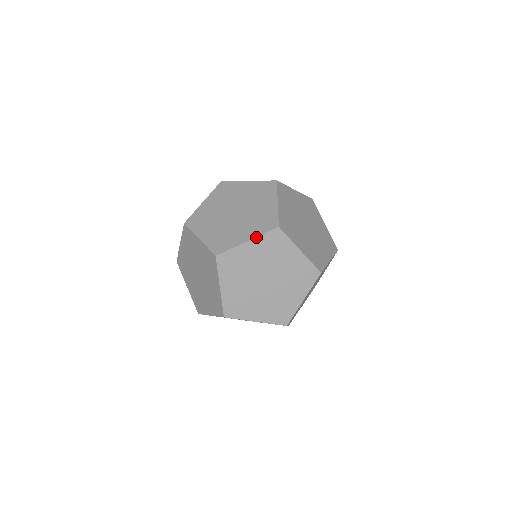
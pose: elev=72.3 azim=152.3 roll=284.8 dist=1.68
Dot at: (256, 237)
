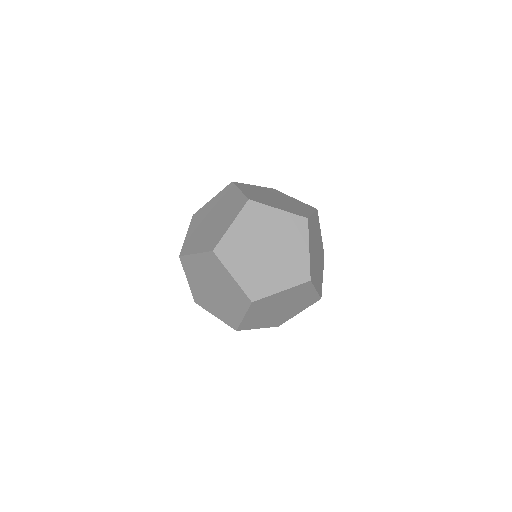
Dot at: (287, 211)
